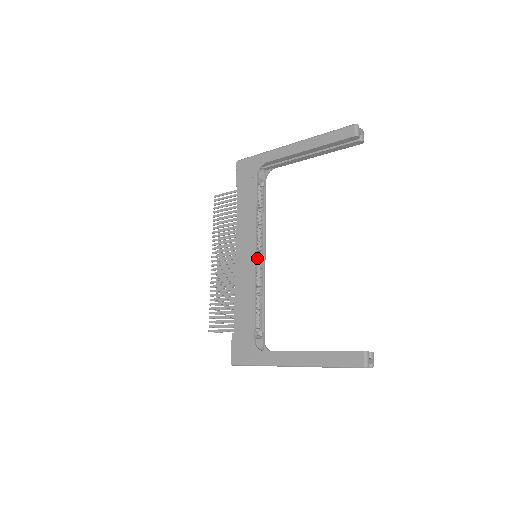
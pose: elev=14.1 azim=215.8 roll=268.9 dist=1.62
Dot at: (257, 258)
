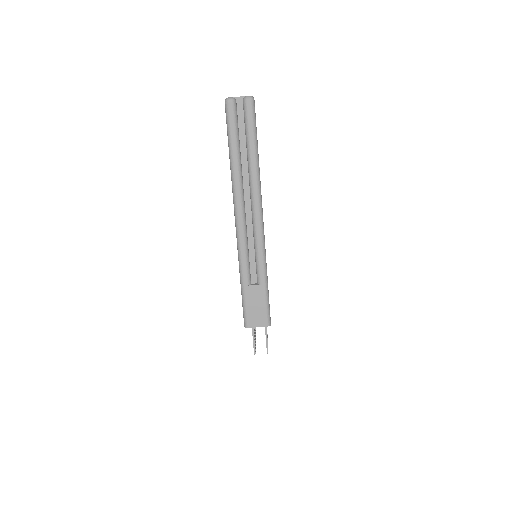
Dot at: occluded
